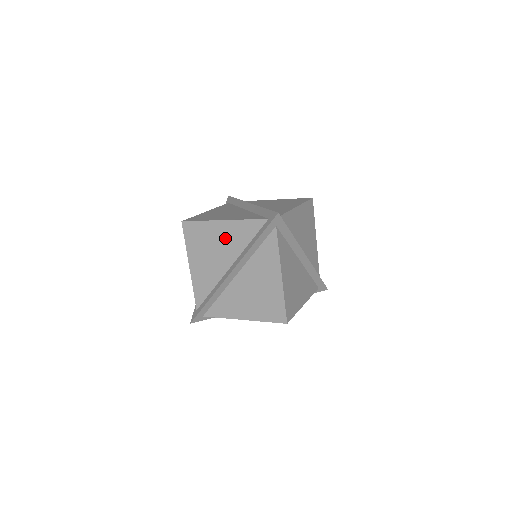
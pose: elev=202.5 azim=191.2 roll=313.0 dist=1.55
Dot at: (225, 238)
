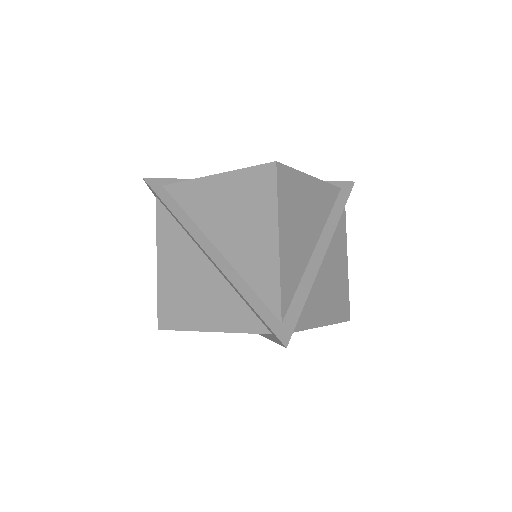
Dot at: occluded
